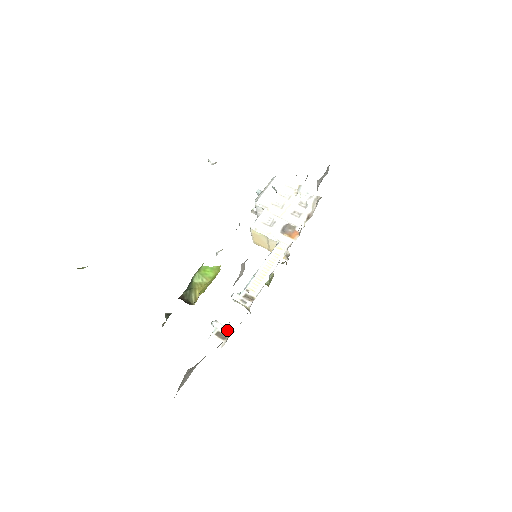
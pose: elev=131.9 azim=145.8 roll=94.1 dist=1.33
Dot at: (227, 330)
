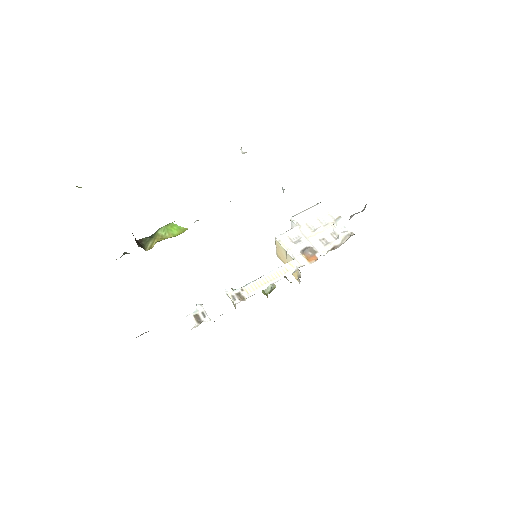
Dot at: (206, 316)
